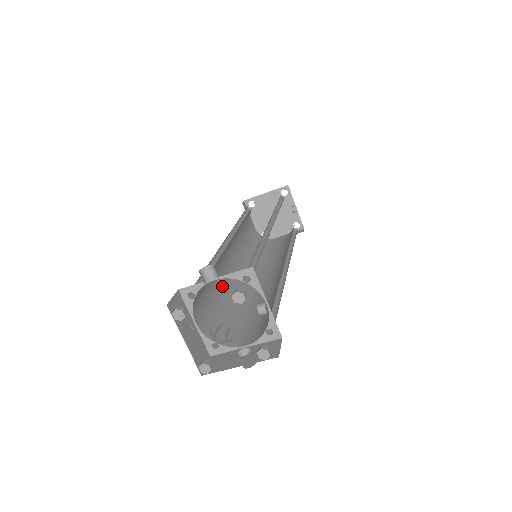
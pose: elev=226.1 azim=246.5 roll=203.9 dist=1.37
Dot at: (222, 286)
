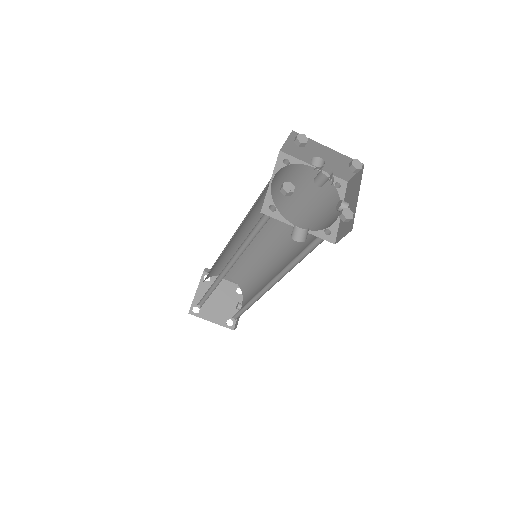
Dot at: occluded
